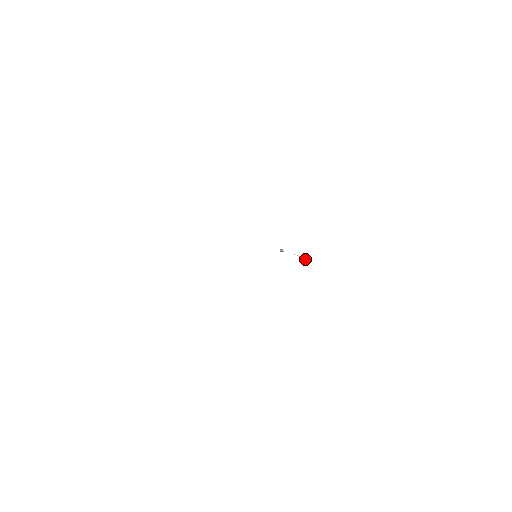
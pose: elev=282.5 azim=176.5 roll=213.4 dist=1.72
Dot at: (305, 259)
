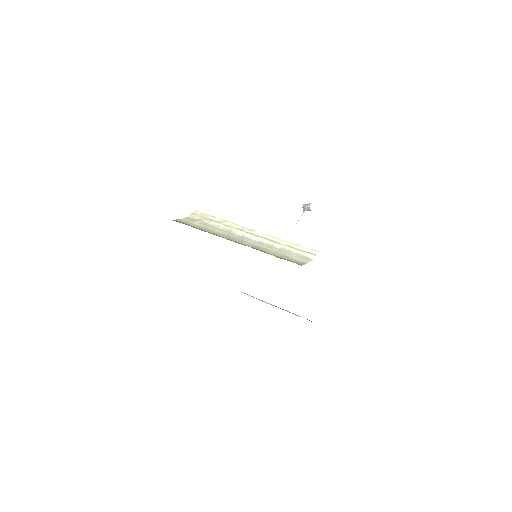
Dot at: (308, 210)
